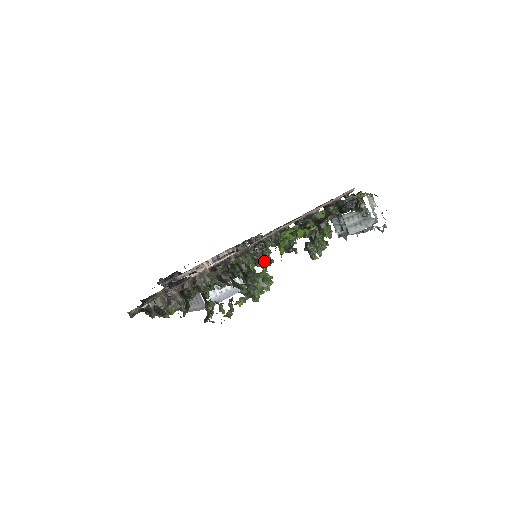
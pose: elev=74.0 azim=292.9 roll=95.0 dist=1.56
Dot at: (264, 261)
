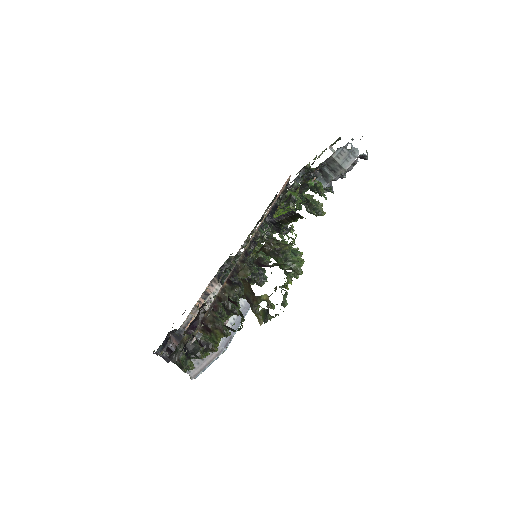
Dot at: occluded
